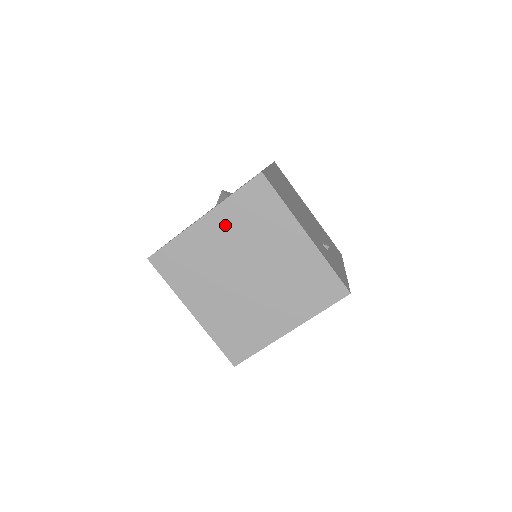
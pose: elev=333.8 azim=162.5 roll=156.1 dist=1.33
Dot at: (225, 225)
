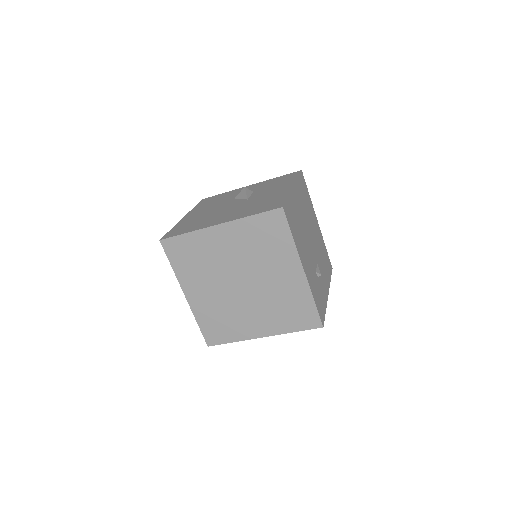
Dot at: (236, 238)
